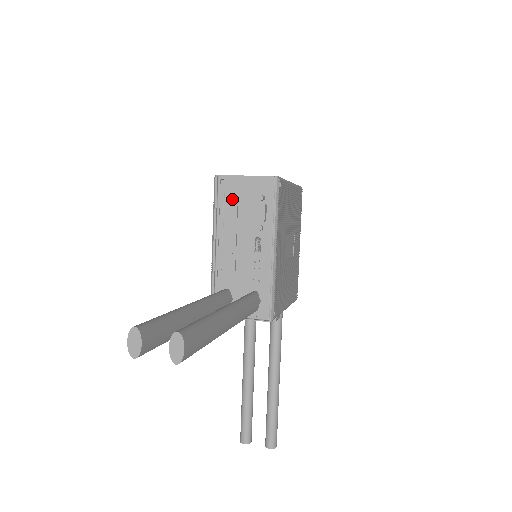
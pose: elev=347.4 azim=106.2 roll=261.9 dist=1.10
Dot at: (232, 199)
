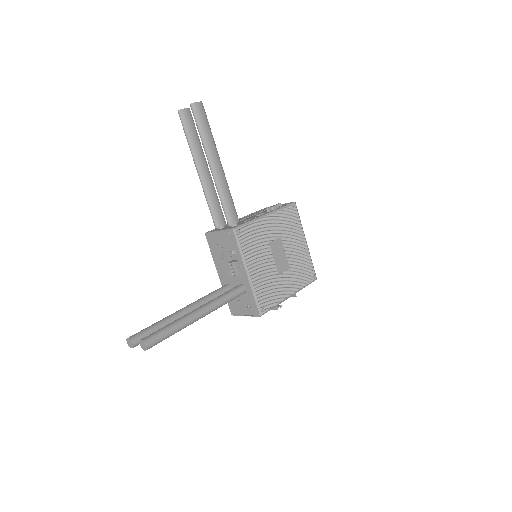
Dot at: occluded
